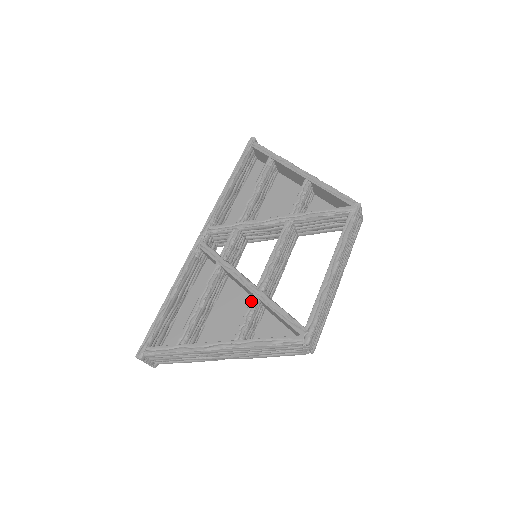
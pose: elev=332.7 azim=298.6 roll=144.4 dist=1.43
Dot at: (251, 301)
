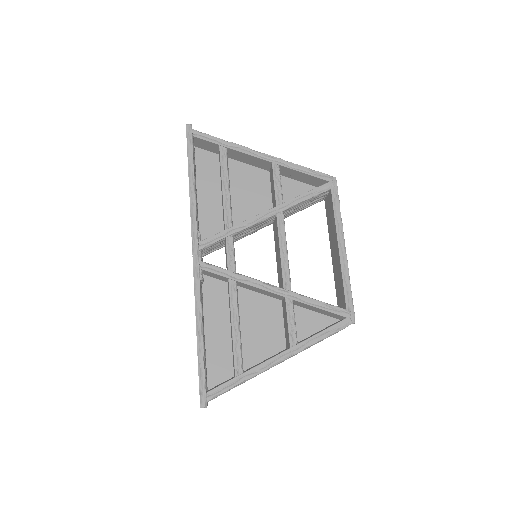
Dot at: (287, 305)
